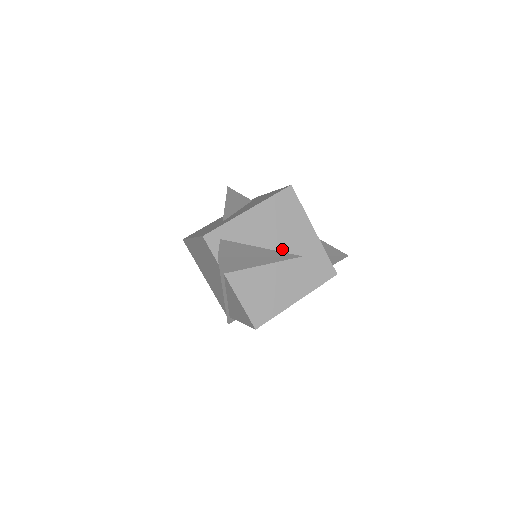
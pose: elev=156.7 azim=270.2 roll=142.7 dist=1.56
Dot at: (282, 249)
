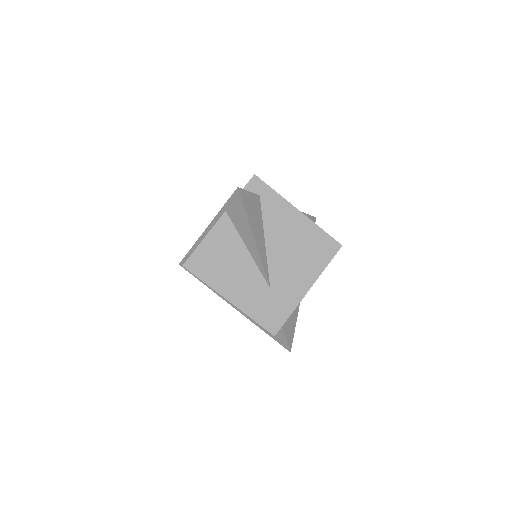
Dot at: occluded
